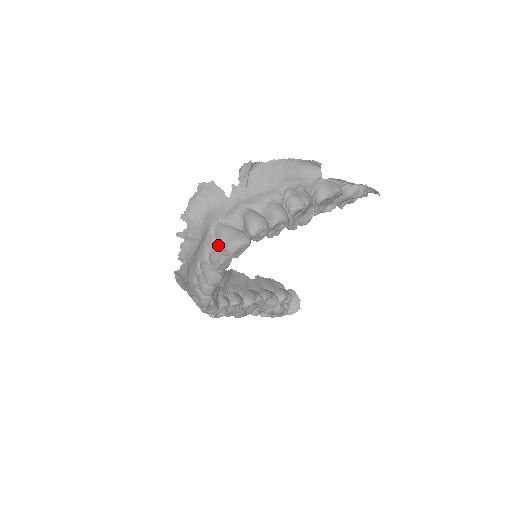
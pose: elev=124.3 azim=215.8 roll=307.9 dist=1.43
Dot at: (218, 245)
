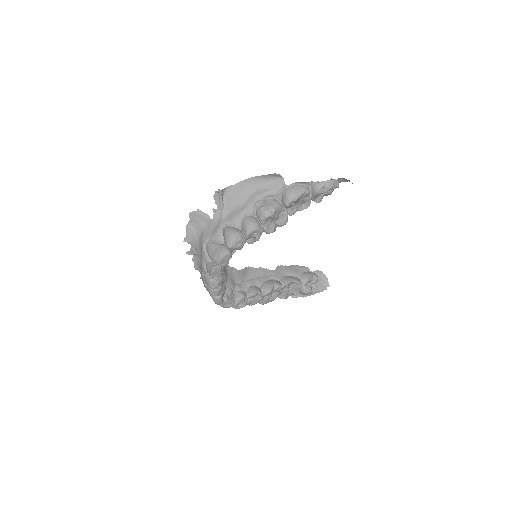
Dot at: (209, 259)
